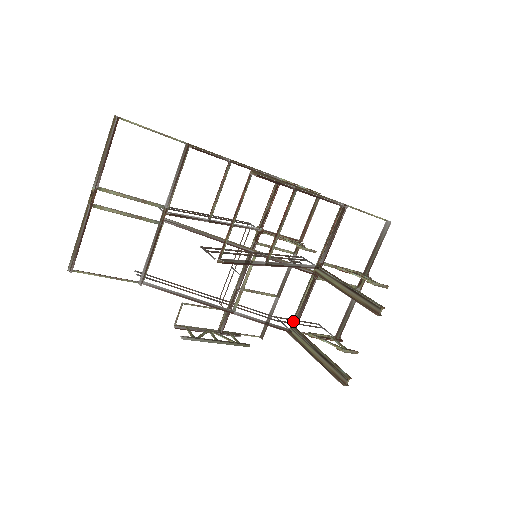
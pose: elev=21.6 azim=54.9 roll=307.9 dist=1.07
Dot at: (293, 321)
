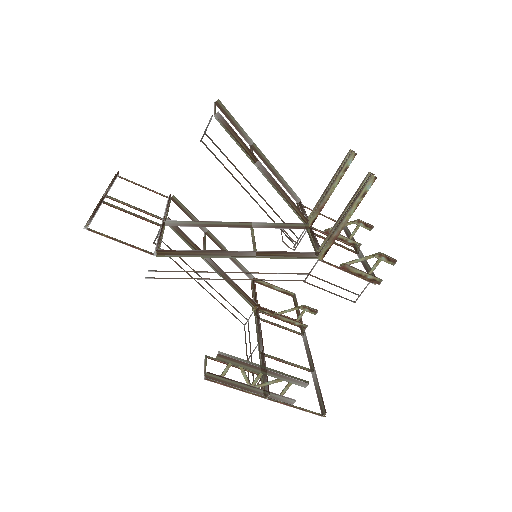
Dot at: (316, 251)
